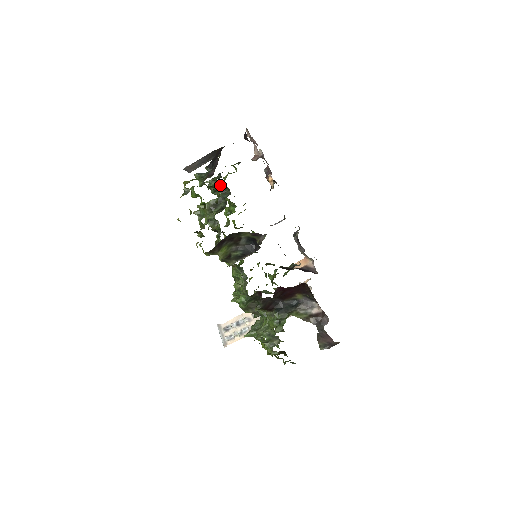
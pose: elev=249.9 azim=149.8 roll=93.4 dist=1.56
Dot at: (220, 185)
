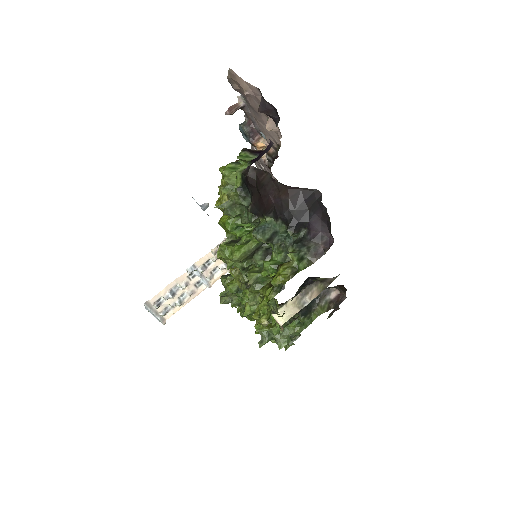
Dot at: occluded
